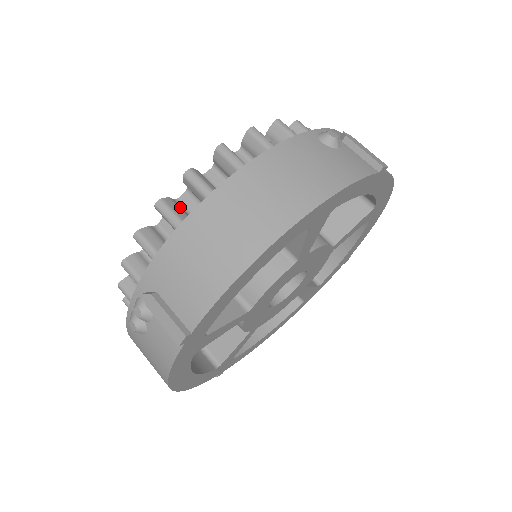
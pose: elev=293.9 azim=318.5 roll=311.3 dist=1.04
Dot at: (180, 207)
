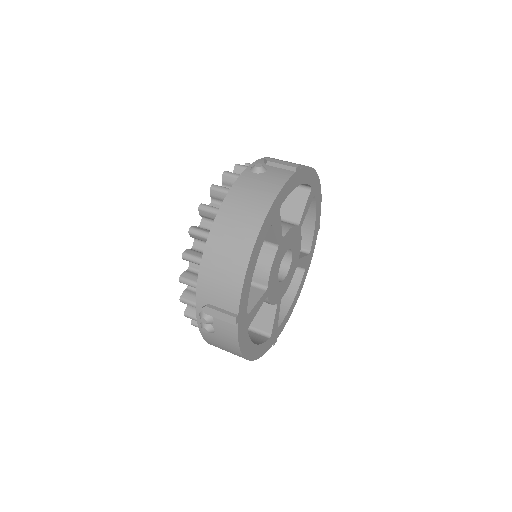
Dot at: (196, 251)
